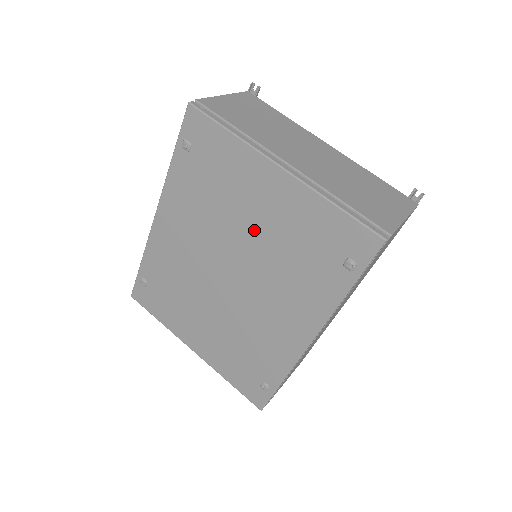
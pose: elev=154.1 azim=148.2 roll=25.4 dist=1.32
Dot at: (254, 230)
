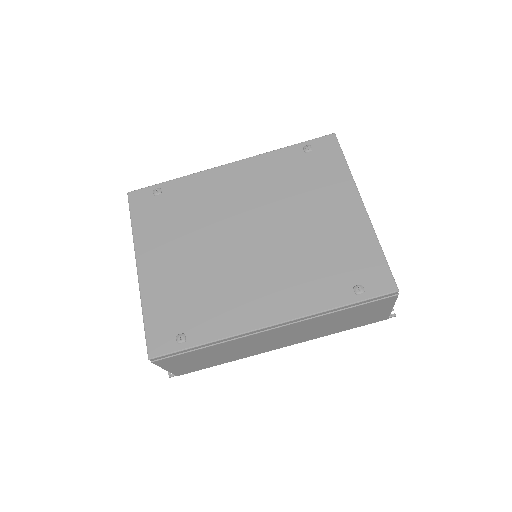
Dot at: (305, 224)
